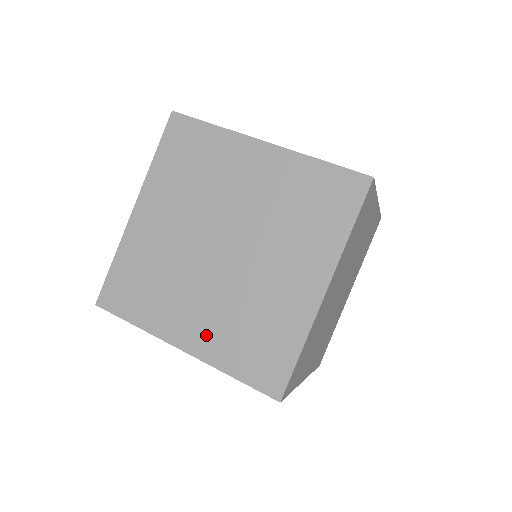
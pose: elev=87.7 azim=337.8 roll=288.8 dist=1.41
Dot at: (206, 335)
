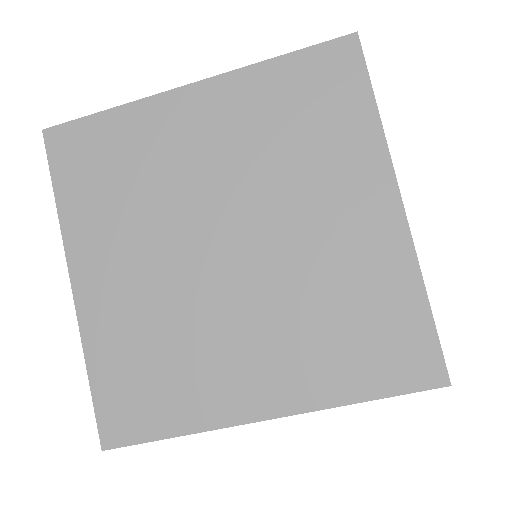
Dot at: (110, 304)
